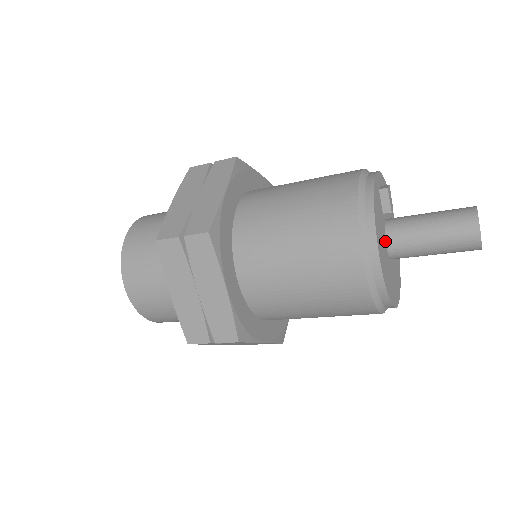
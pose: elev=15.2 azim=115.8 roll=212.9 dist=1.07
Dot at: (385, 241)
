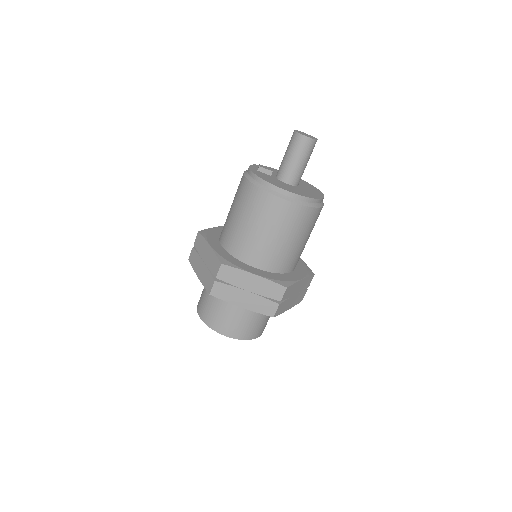
Dot at: (284, 183)
